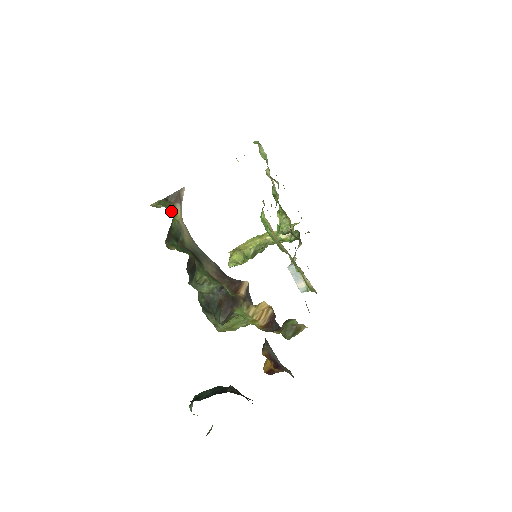
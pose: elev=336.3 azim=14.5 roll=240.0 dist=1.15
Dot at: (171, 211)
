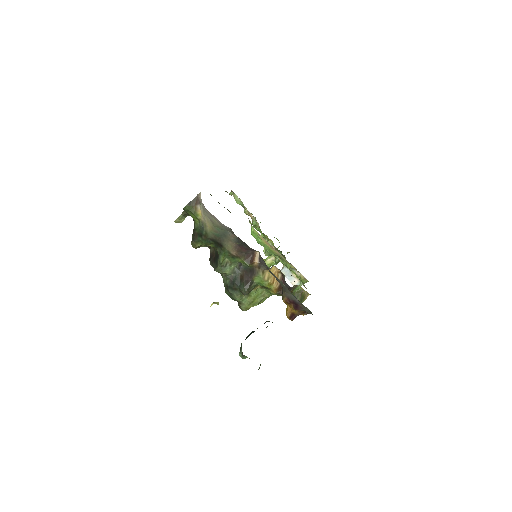
Dot at: (194, 213)
